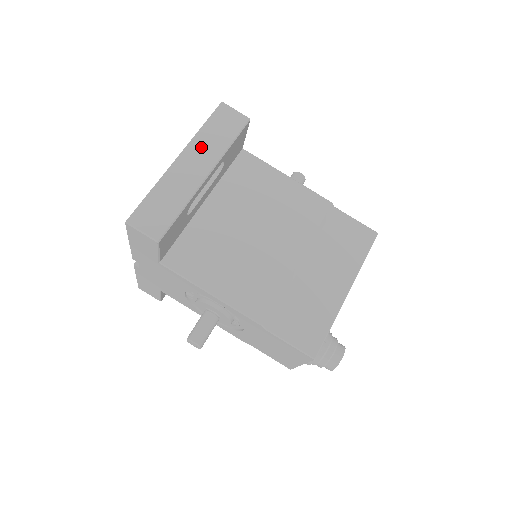
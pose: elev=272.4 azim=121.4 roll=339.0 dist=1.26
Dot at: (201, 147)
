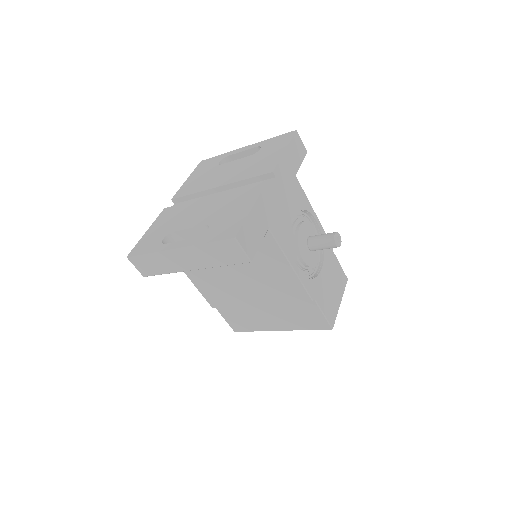
Dot at: (197, 254)
